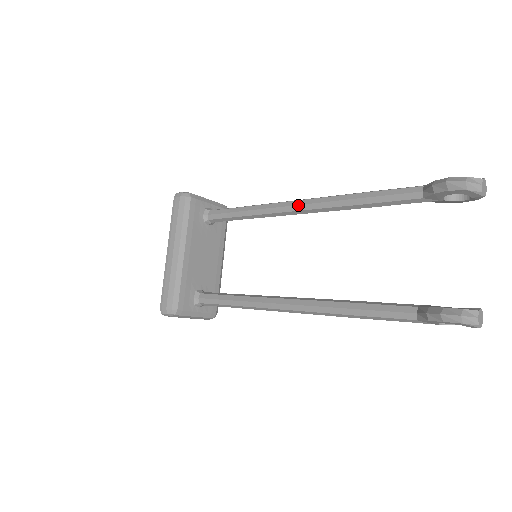
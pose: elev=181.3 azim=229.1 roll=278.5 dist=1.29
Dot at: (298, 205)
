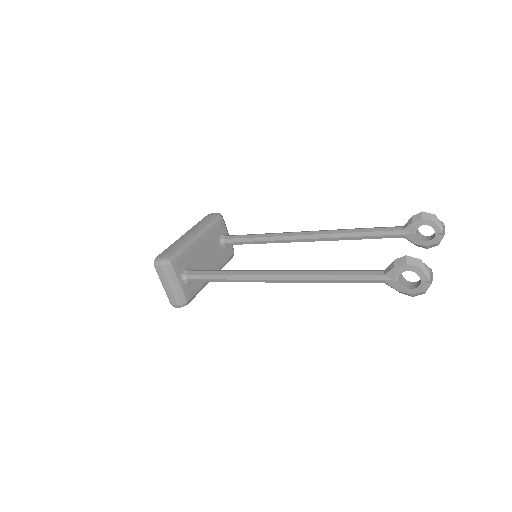
Dot at: (307, 232)
